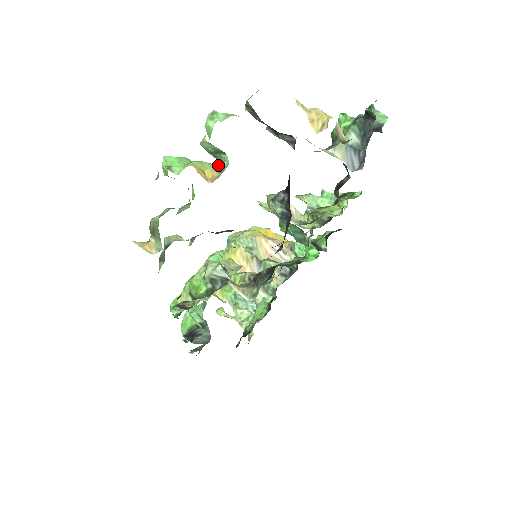
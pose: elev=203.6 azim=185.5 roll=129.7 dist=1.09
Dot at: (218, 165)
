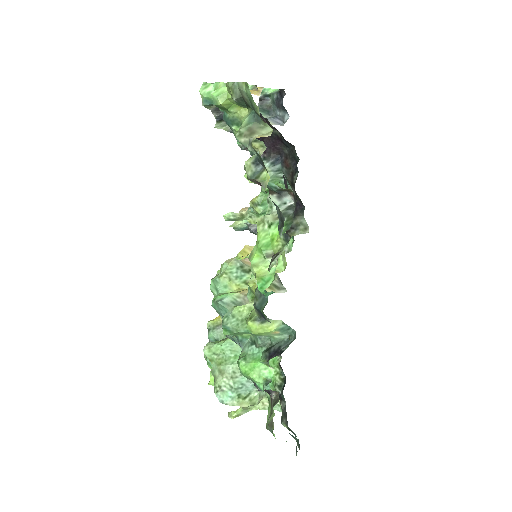
Dot at: occluded
